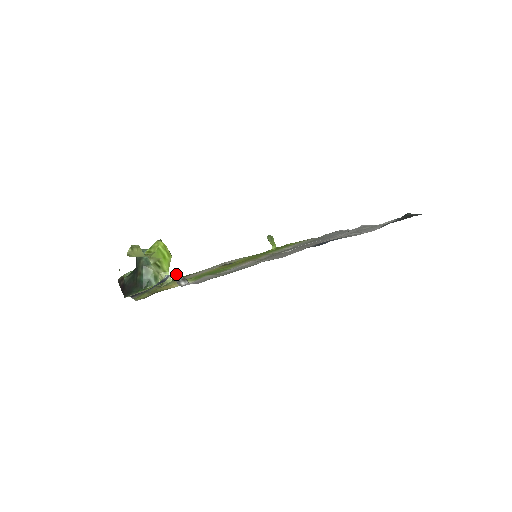
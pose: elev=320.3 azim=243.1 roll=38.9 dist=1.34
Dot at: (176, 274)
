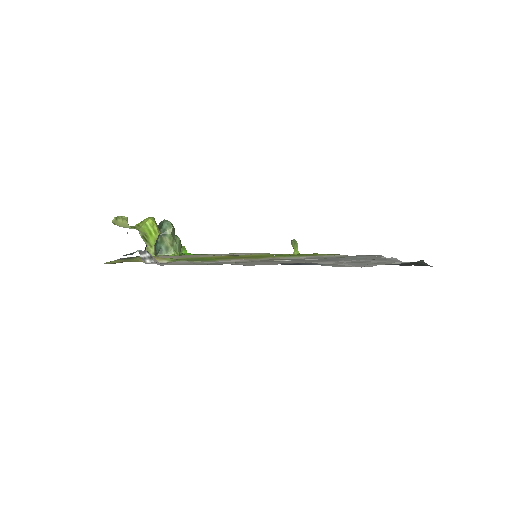
Dot at: (144, 251)
